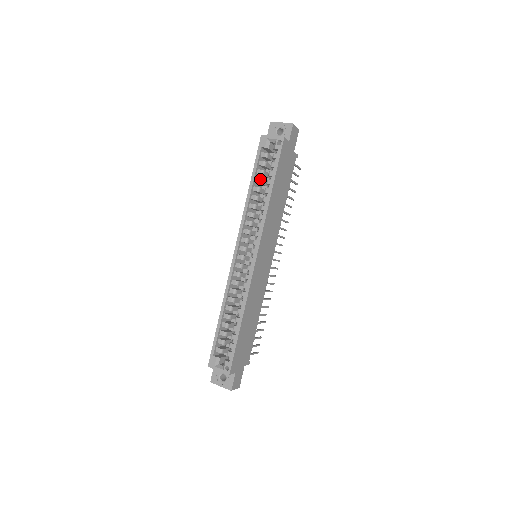
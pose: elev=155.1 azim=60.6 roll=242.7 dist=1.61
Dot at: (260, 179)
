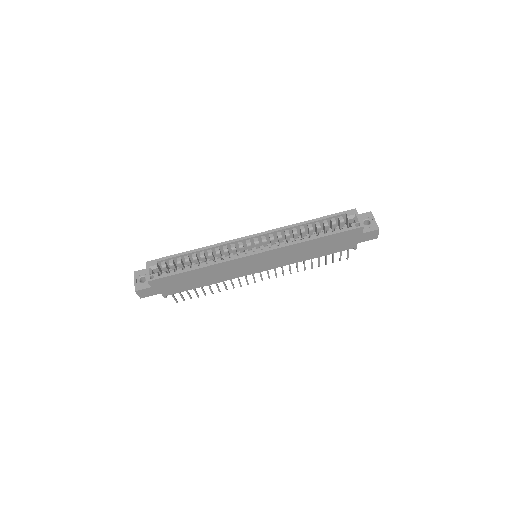
Dot at: (320, 226)
